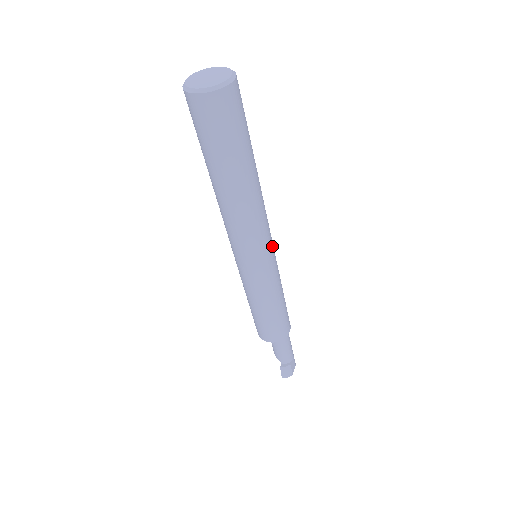
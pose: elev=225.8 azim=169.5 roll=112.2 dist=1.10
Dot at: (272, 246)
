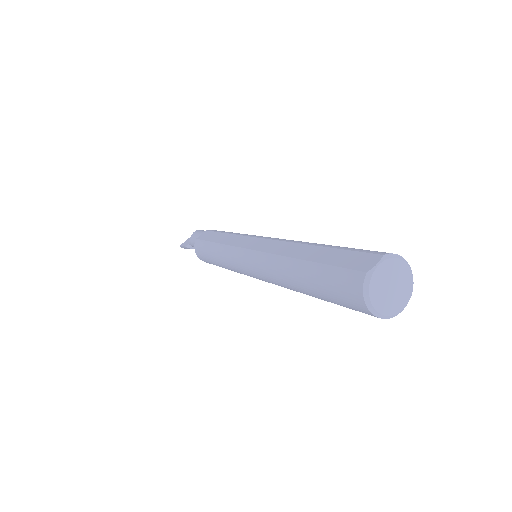
Dot at: occluded
